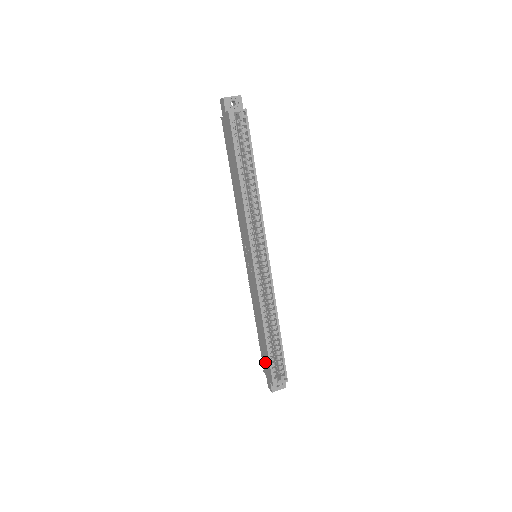
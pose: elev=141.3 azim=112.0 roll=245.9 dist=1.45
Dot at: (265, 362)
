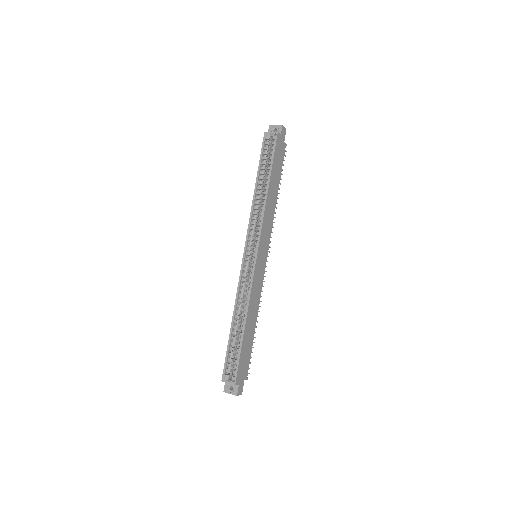
Dot at: occluded
